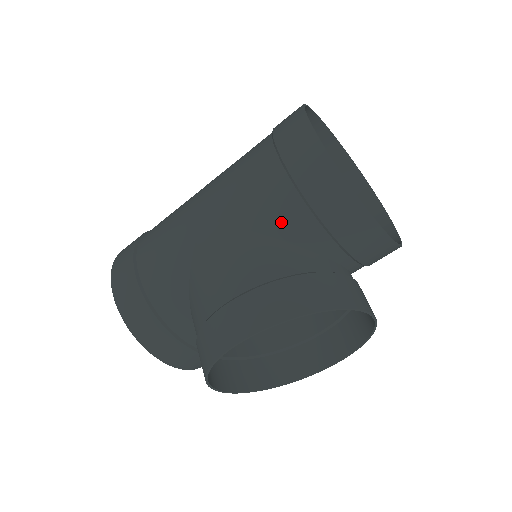
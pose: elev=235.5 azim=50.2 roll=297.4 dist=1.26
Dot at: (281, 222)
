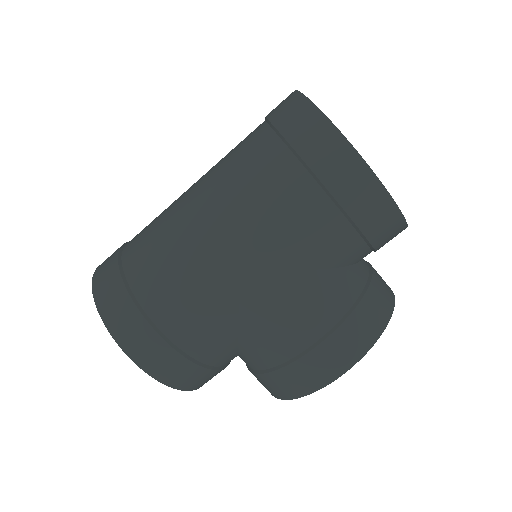
Dot at: (335, 255)
